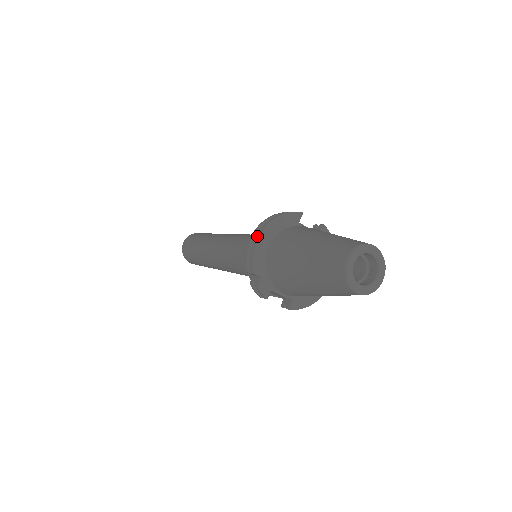
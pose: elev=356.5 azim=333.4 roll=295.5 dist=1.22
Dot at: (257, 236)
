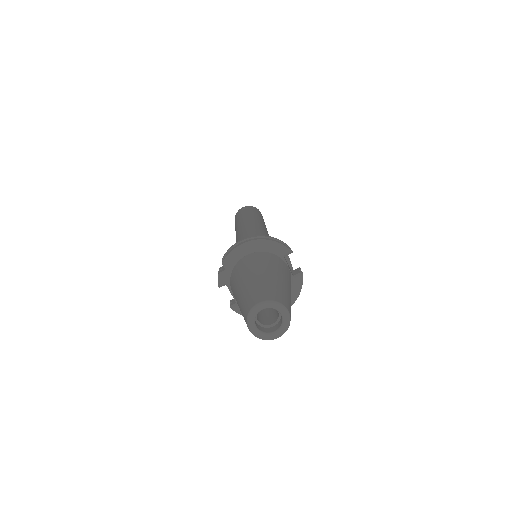
Dot at: (245, 241)
